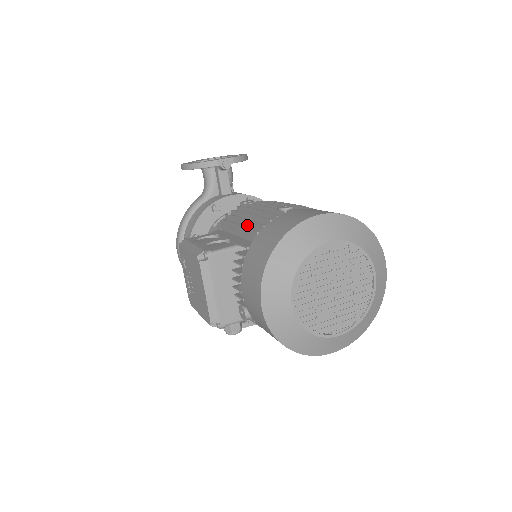
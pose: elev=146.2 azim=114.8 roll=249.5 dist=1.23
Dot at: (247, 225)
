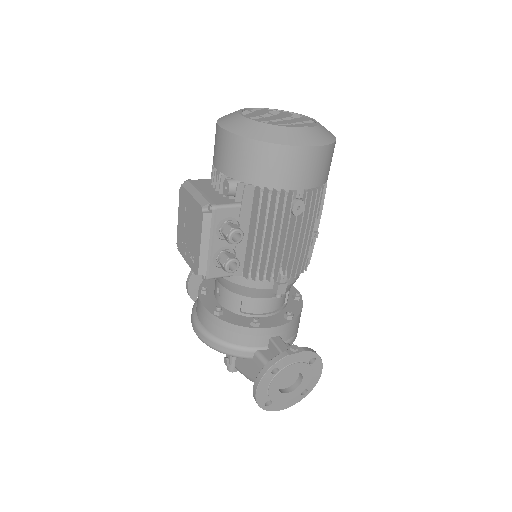
Dot at: occluded
